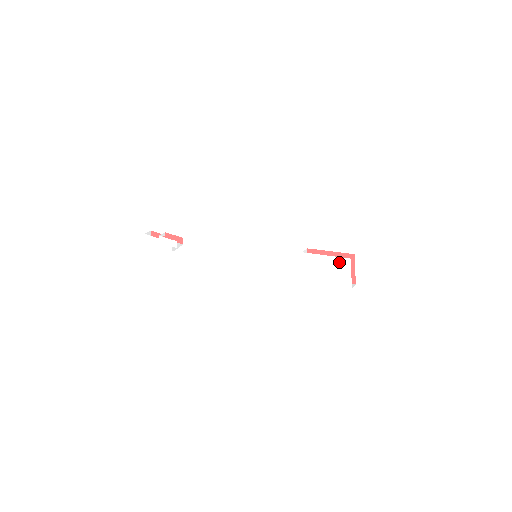
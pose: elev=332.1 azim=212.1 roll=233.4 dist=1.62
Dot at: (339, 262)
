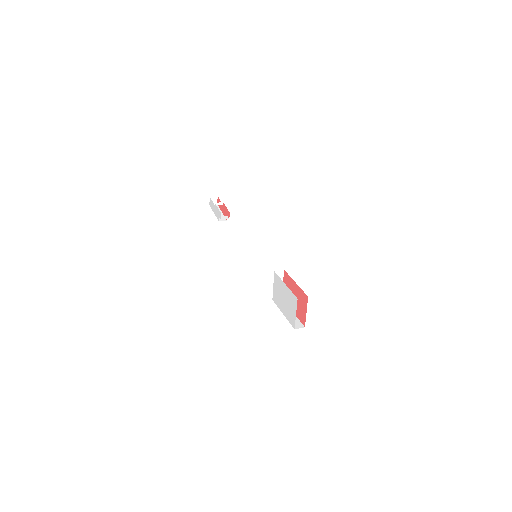
Dot at: (291, 297)
